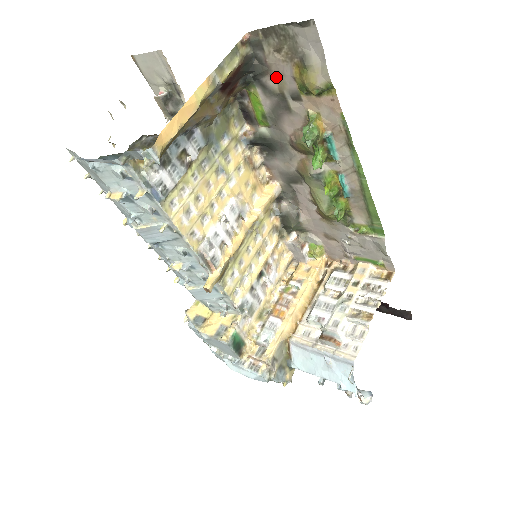
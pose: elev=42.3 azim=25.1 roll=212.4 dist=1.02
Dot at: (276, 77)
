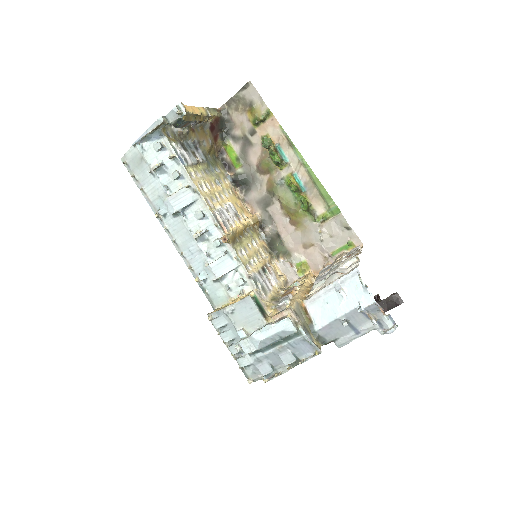
Dot at: (239, 127)
